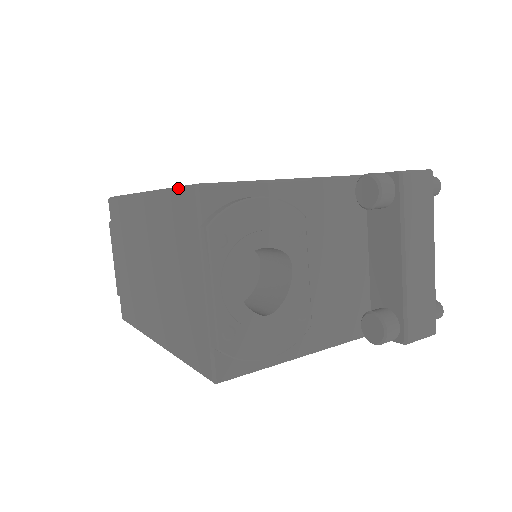
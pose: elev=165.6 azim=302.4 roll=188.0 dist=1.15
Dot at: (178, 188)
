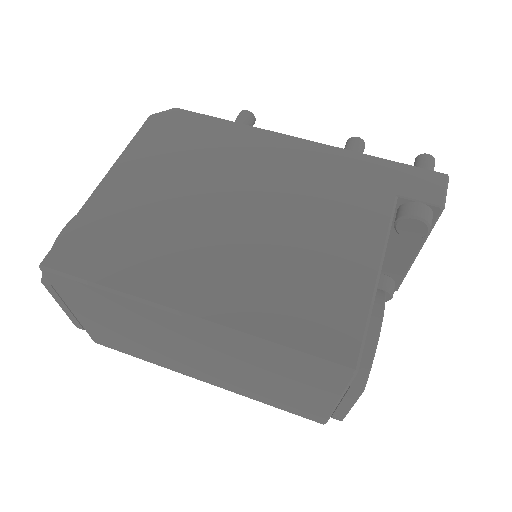
Dot at: (309, 358)
